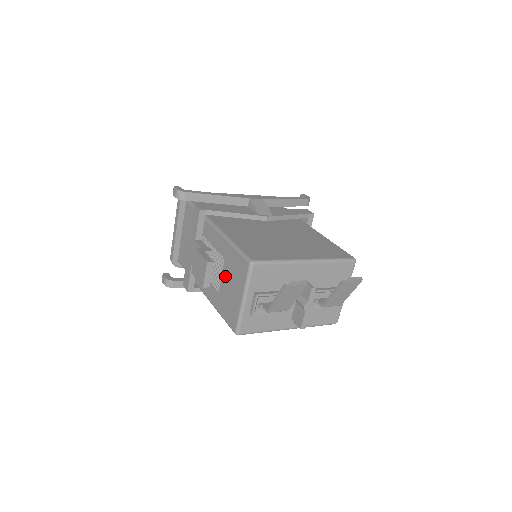
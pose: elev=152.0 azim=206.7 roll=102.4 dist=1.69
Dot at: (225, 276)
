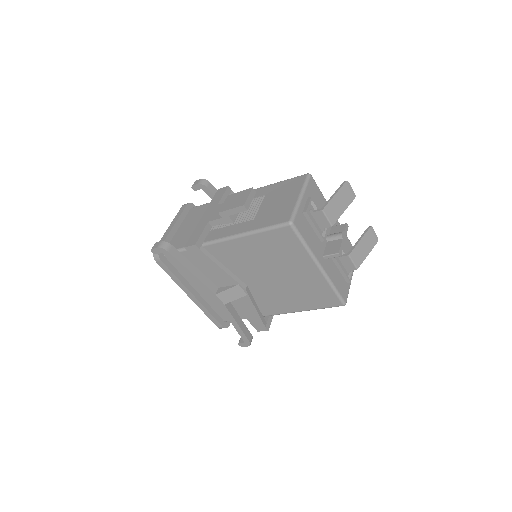
Dot at: (267, 202)
